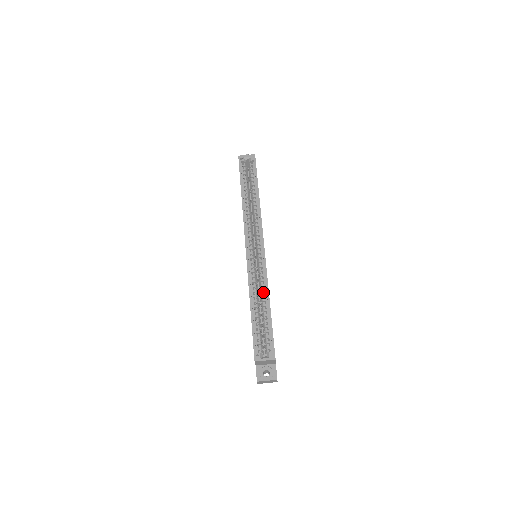
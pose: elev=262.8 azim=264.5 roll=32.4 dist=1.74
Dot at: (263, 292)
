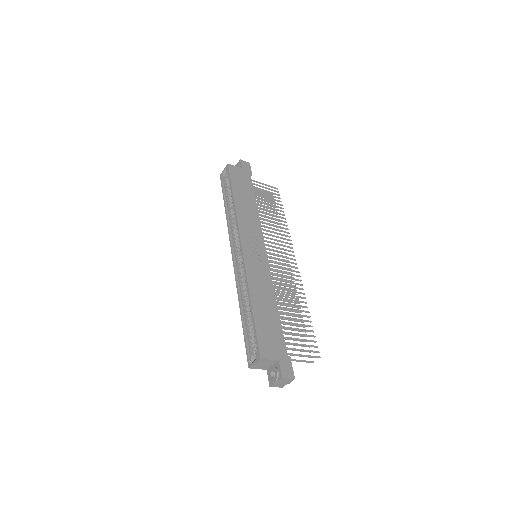
Dot at: occluded
